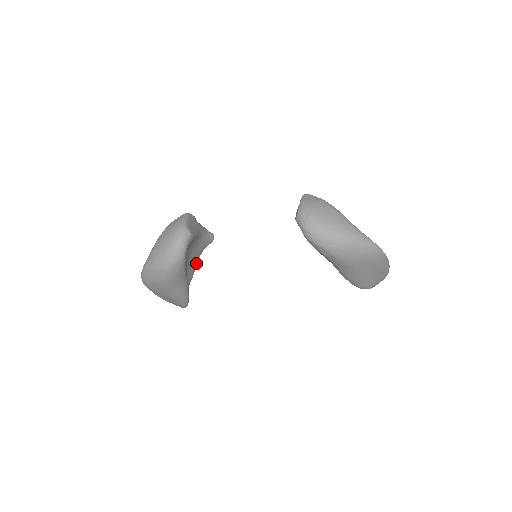
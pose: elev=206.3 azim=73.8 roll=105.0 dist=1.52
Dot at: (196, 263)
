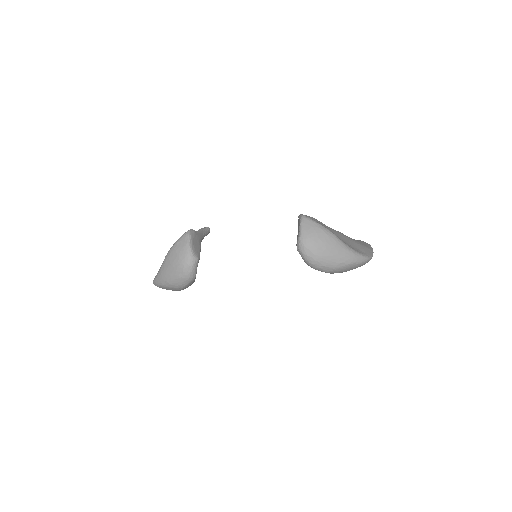
Dot at: occluded
